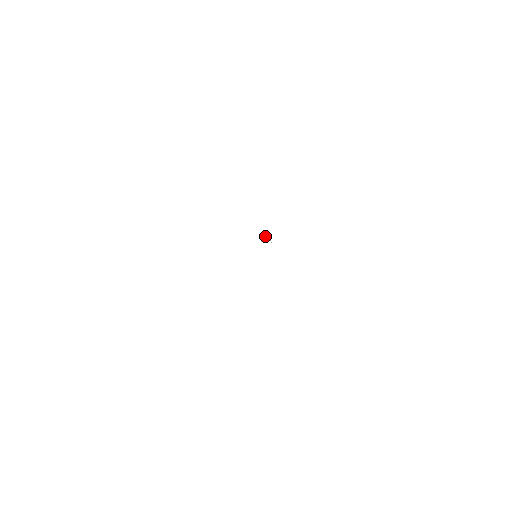
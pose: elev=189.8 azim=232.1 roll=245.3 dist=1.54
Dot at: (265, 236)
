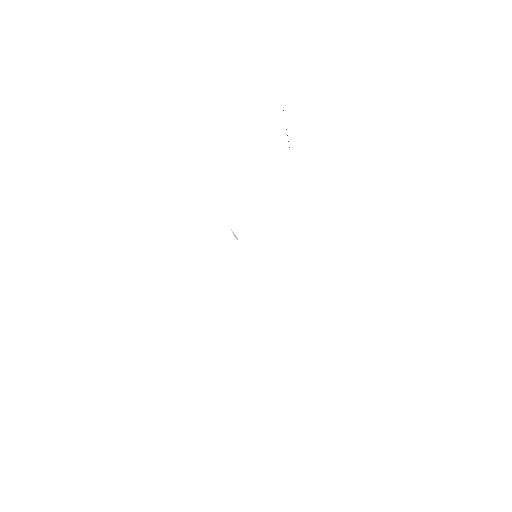
Dot at: (231, 230)
